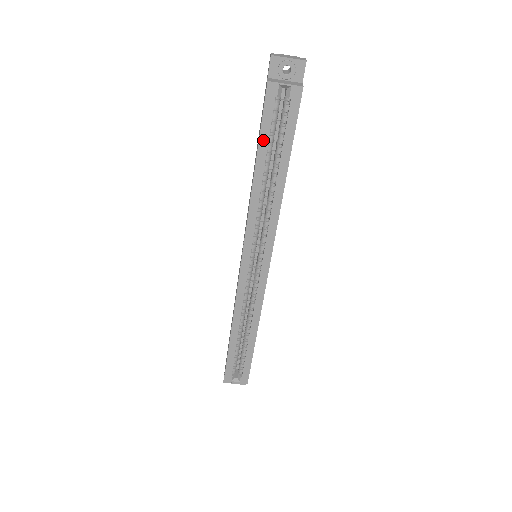
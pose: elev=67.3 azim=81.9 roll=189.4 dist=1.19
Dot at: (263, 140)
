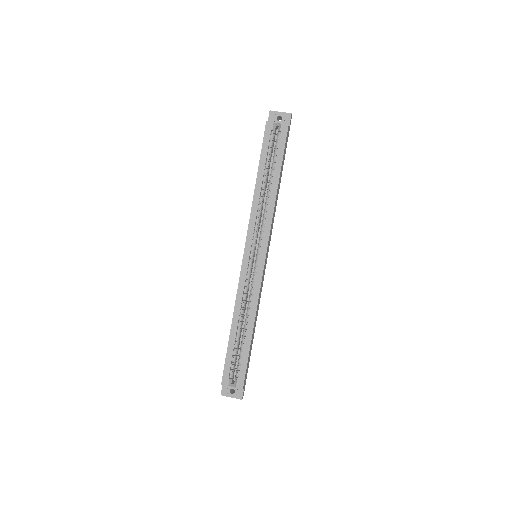
Dot at: (263, 158)
